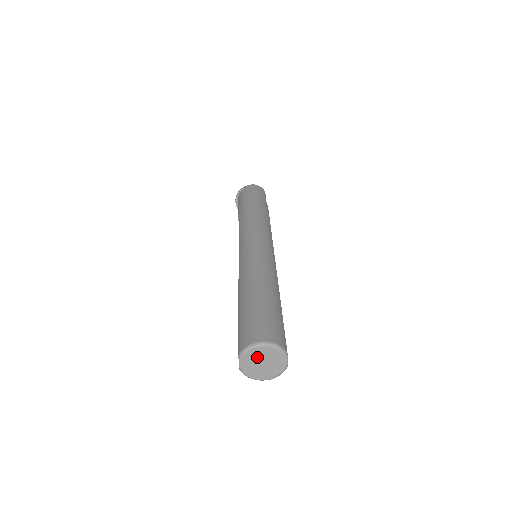
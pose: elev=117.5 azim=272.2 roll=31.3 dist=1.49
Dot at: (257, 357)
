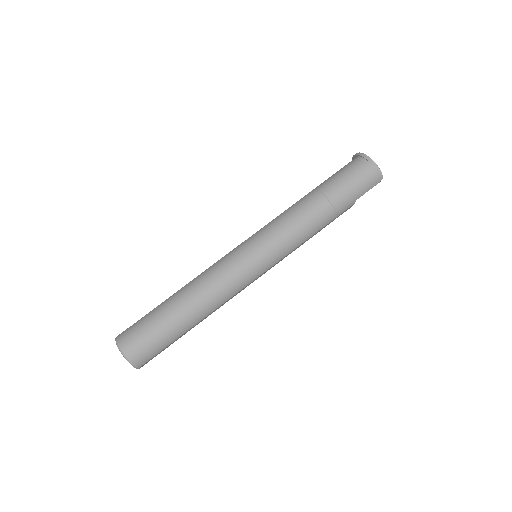
Dot at: occluded
